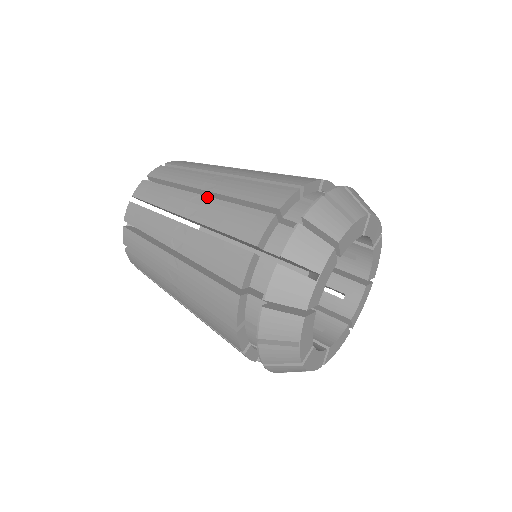
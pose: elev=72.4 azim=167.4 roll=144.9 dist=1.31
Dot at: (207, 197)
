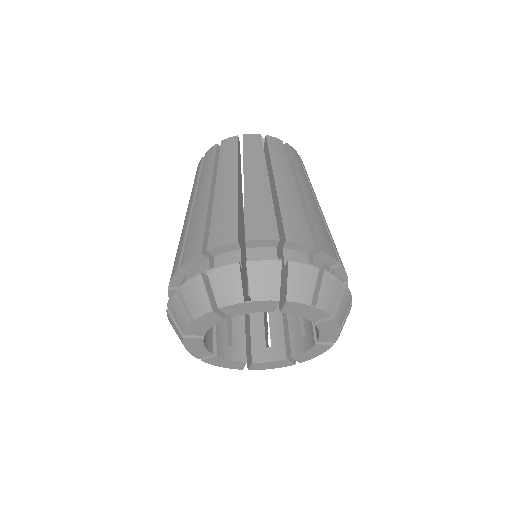
Dot at: (209, 197)
